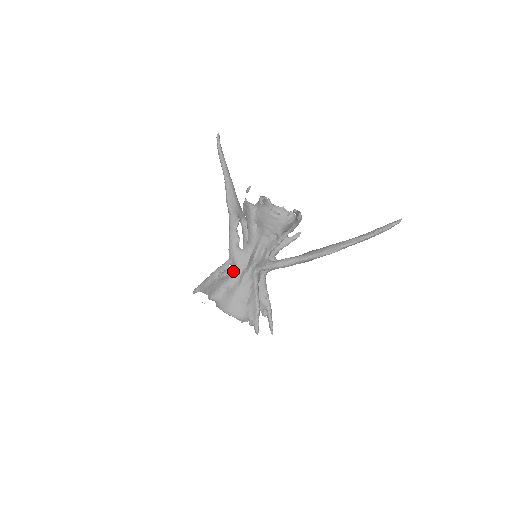
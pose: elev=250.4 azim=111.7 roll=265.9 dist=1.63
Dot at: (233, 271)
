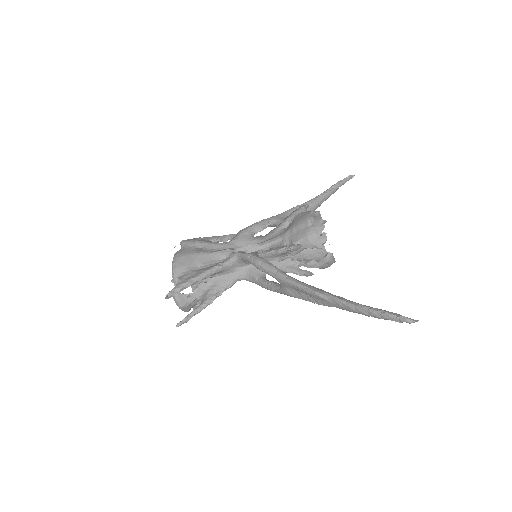
Dot at: (224, 242)
